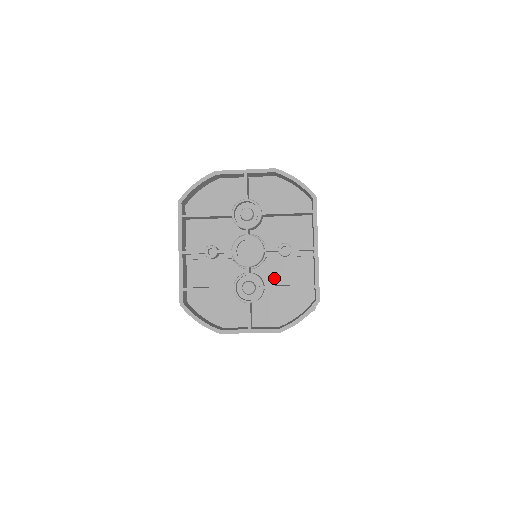
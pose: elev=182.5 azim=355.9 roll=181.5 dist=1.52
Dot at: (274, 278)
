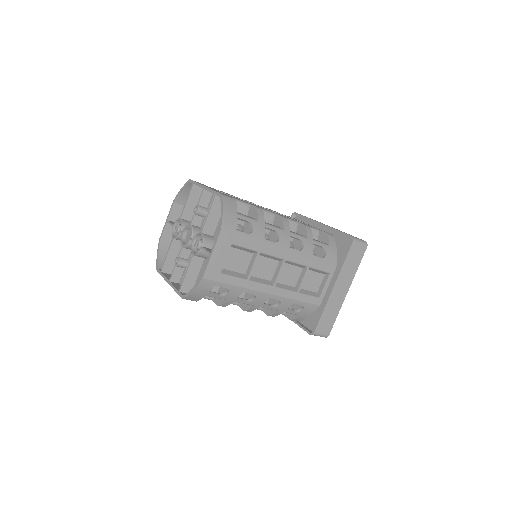
Dot at: occluded
